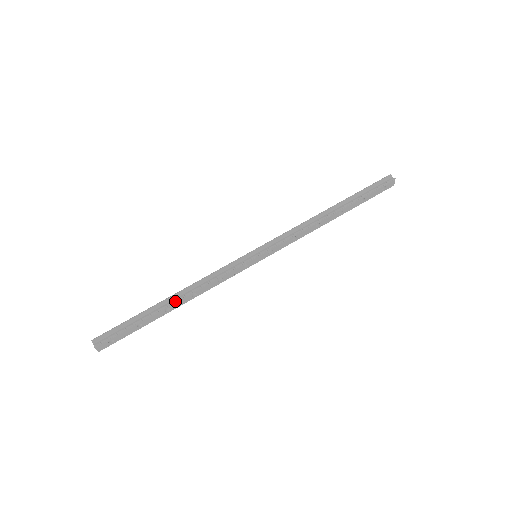
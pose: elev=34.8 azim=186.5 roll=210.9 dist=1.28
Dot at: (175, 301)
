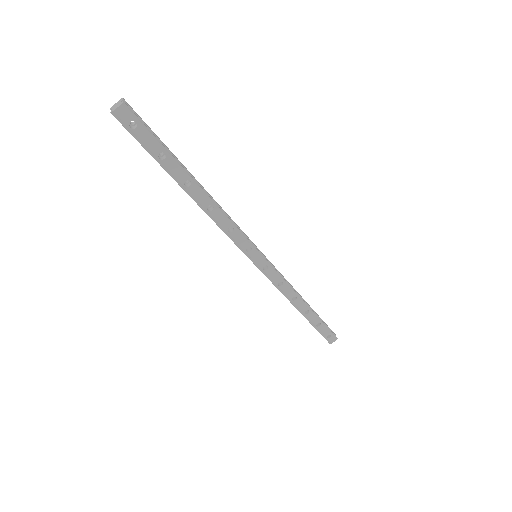
Dot at: (202, 187)
